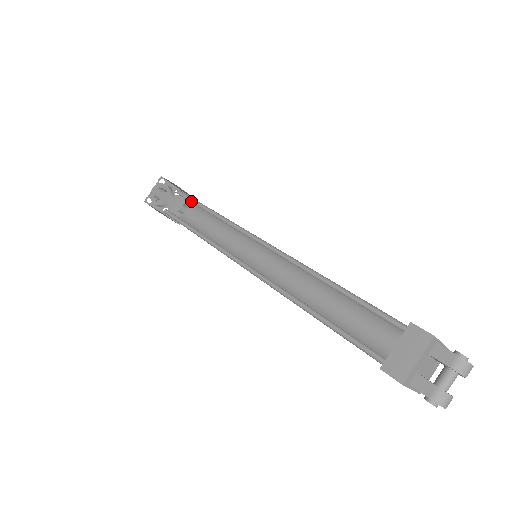
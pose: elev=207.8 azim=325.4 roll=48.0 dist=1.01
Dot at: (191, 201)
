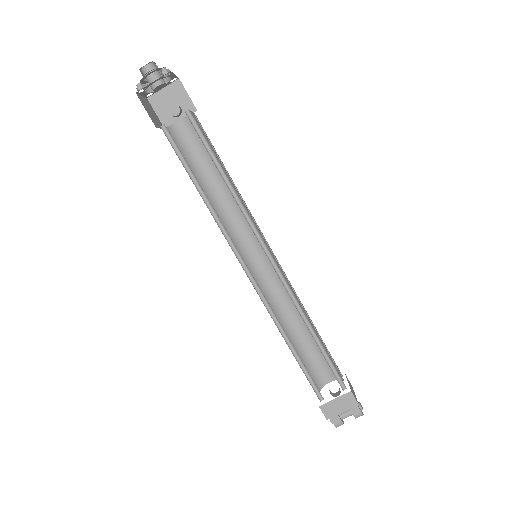
Dot at: (205, 145)
